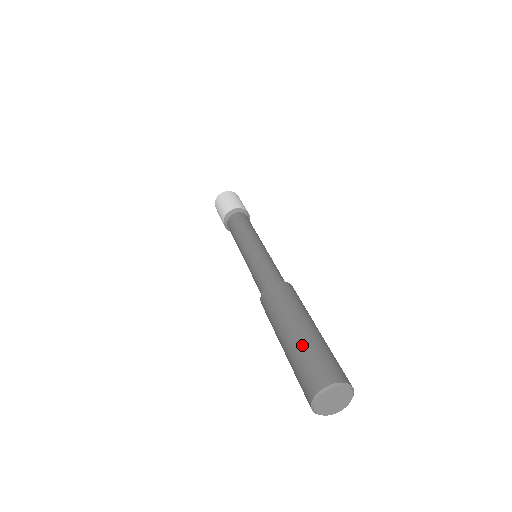
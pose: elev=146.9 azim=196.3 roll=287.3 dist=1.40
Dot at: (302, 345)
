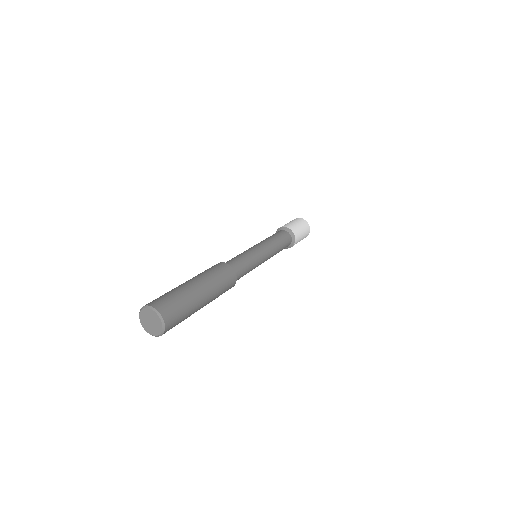
Dot at: (179, 288)
